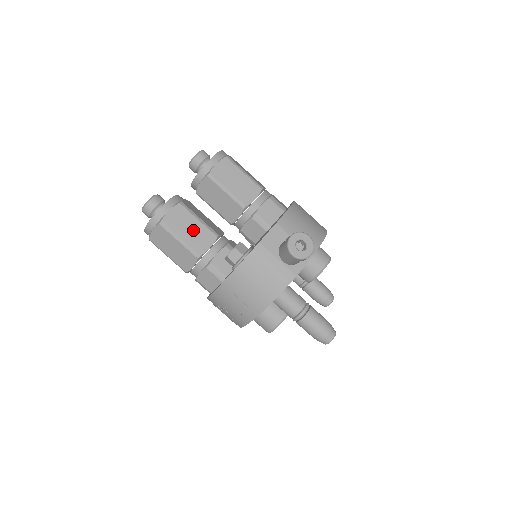
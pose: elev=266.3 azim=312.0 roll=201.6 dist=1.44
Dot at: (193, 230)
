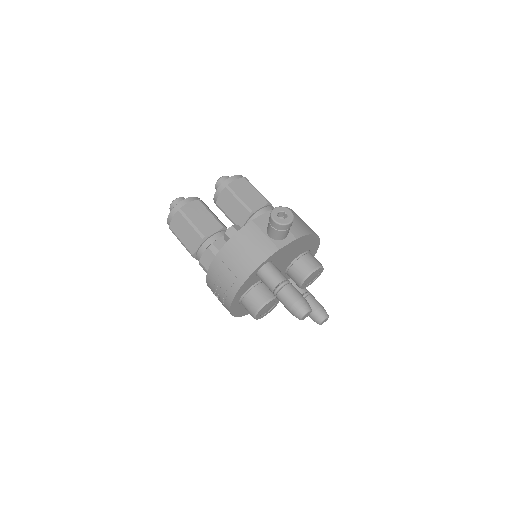
Dot at: (204, 219)
